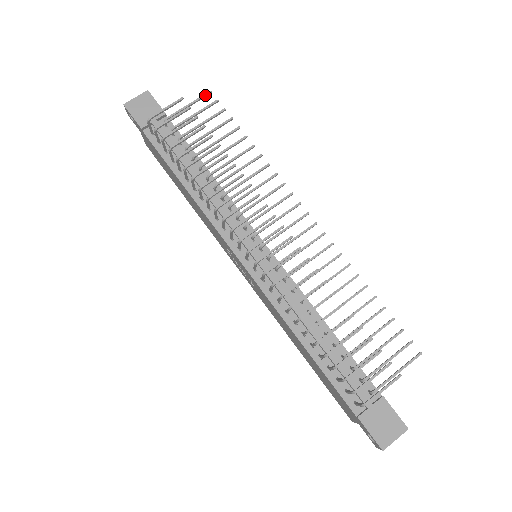
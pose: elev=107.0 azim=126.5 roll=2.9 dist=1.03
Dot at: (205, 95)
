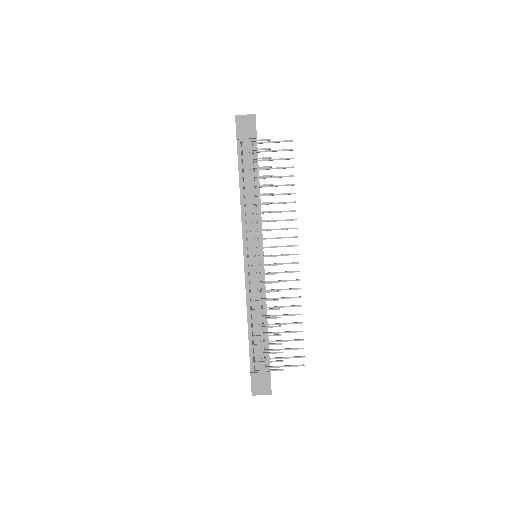
Dot at: (287, 141)
